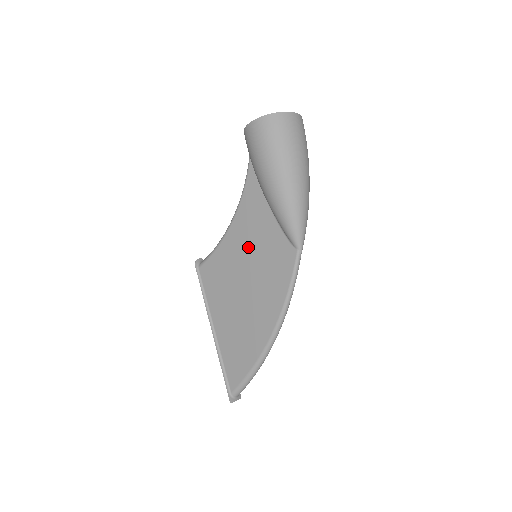
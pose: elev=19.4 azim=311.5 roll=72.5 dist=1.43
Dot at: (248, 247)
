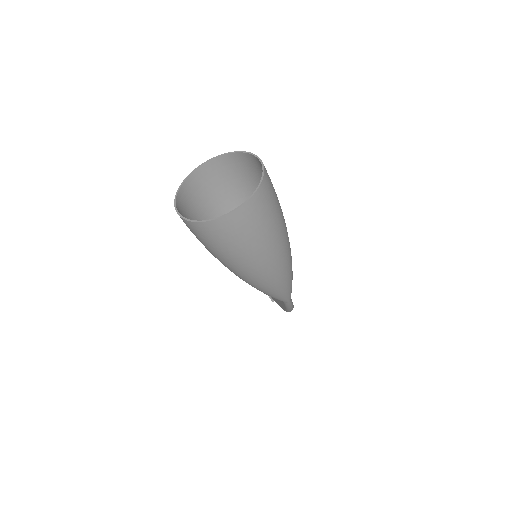
Dot at: occluded
